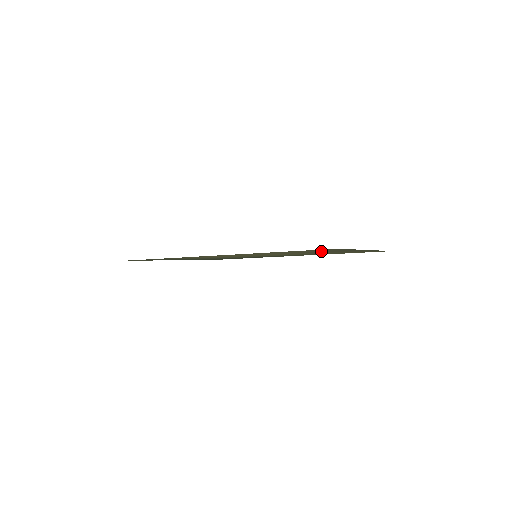
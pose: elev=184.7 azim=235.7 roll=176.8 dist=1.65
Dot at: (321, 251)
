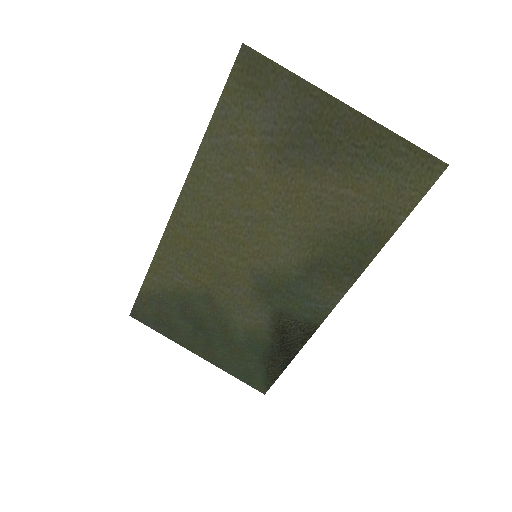
Dot at: (277, 129)
